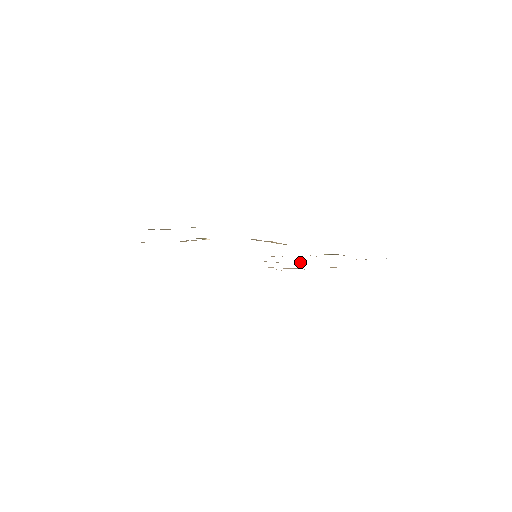
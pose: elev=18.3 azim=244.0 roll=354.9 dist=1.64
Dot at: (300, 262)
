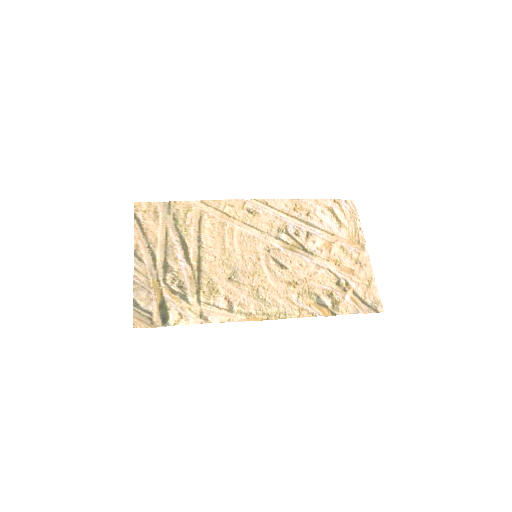
Dot at: (308, 250)
